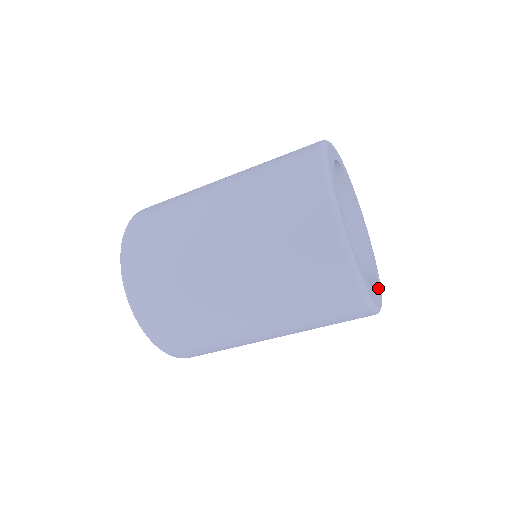
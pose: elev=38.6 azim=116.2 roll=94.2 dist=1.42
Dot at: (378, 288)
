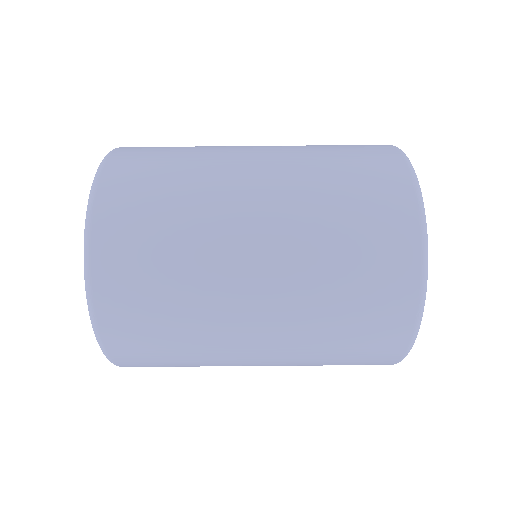
Dot at: occluded
